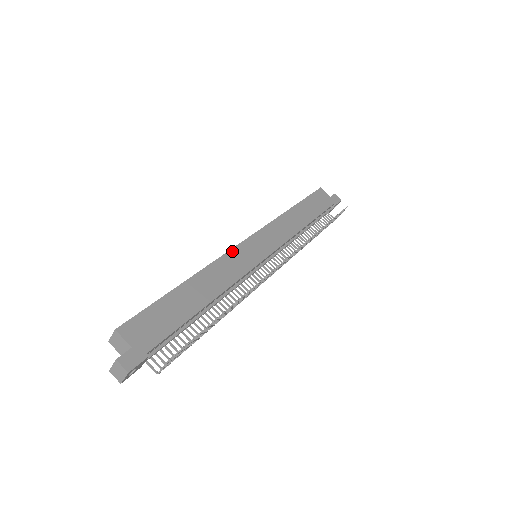
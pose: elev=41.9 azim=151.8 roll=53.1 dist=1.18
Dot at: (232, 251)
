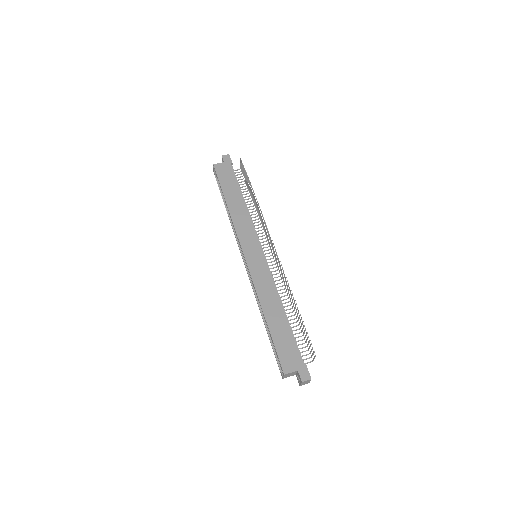
Dot at: (251, 273)
